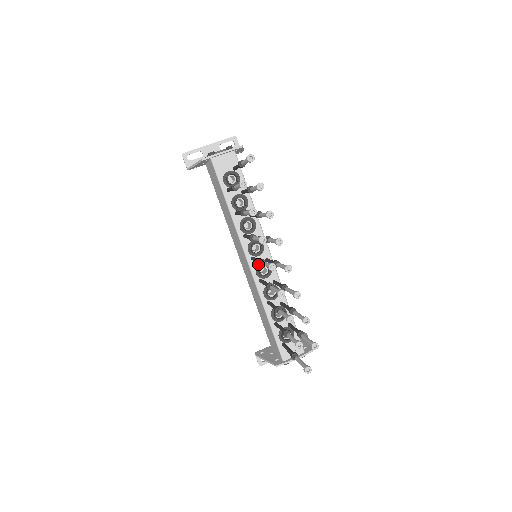
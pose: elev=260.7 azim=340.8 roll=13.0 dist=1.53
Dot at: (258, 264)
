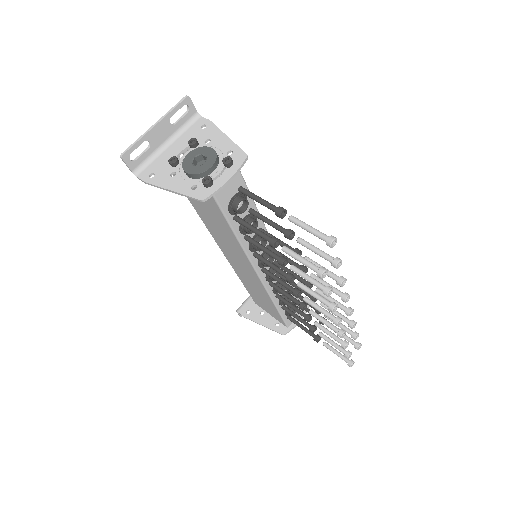
Dot at: (293, 295)
